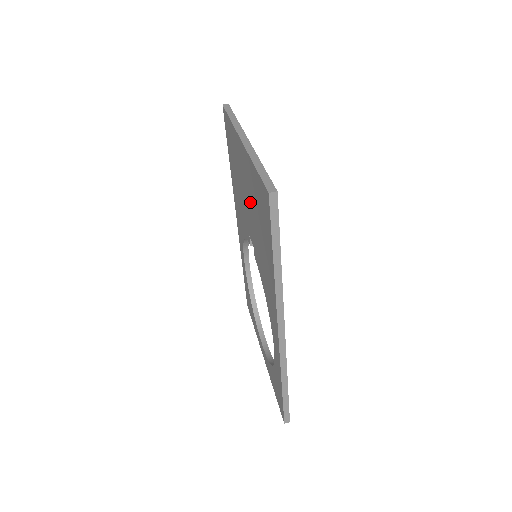
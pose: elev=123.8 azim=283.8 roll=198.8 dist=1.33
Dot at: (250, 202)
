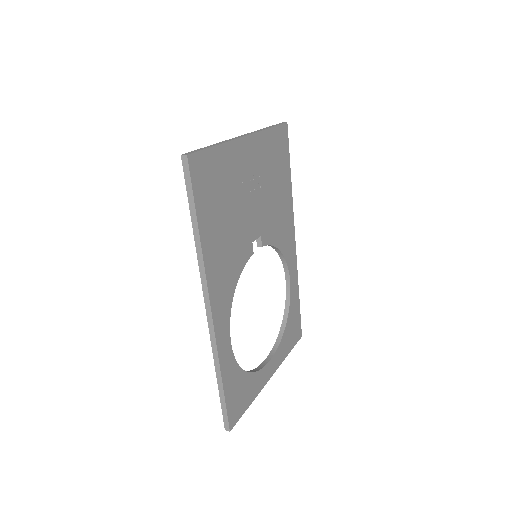
Dot at: occluded
